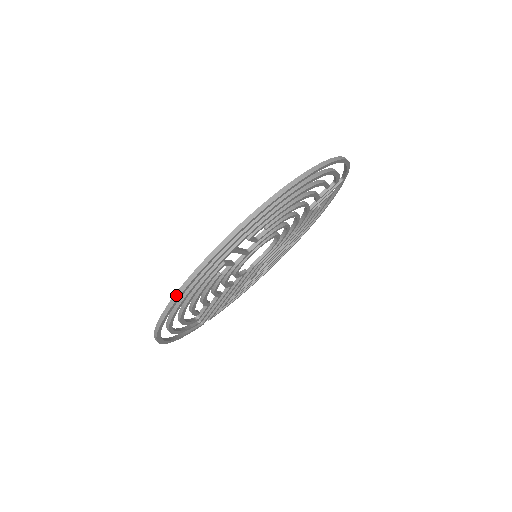
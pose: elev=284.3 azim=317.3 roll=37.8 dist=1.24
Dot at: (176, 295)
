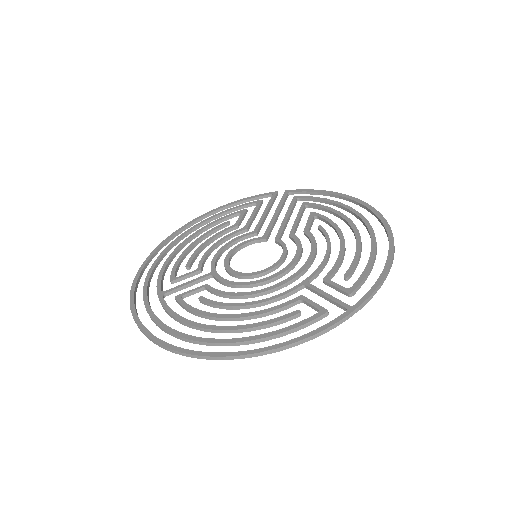
Dot at: (137, 274)
